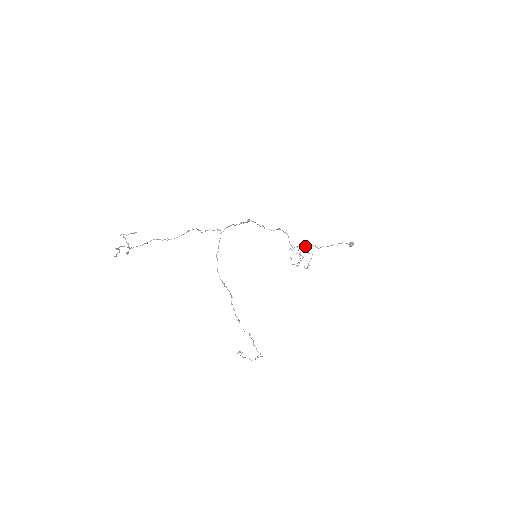
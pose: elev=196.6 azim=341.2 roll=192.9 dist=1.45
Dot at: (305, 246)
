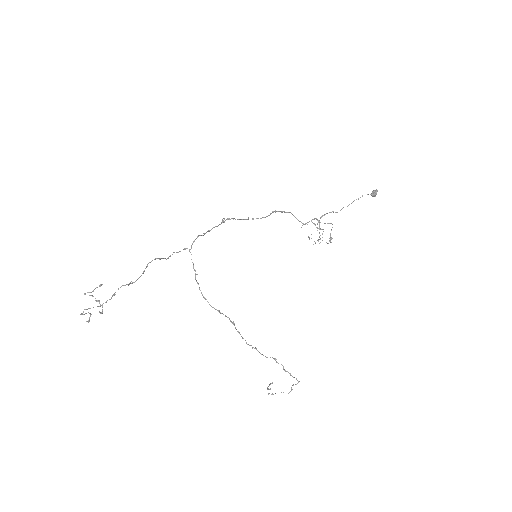
Dot at: (321, 216)
